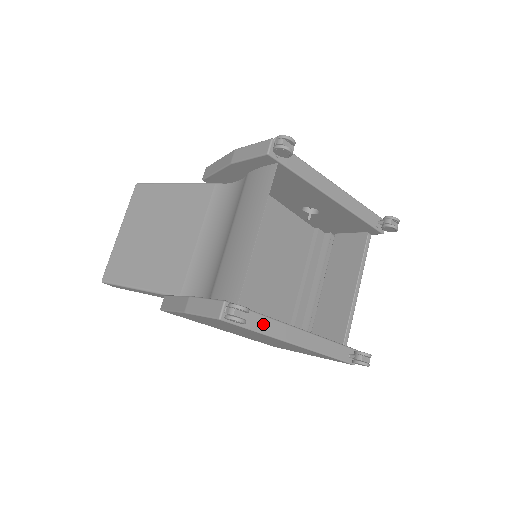
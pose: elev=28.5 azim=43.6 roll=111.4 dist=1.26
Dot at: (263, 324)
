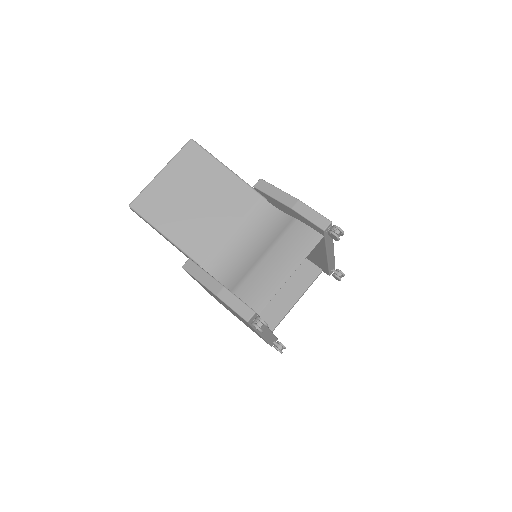
Dot at: occluded
